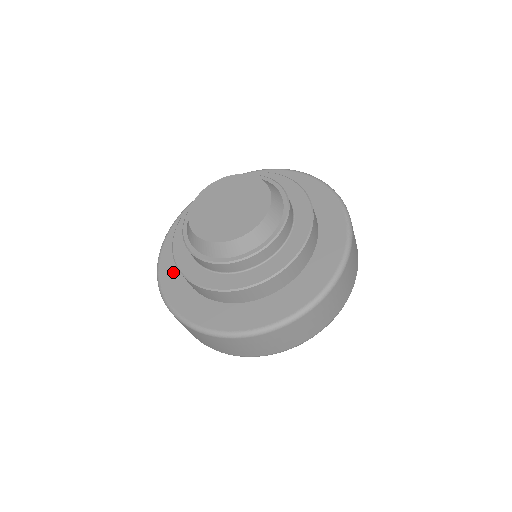
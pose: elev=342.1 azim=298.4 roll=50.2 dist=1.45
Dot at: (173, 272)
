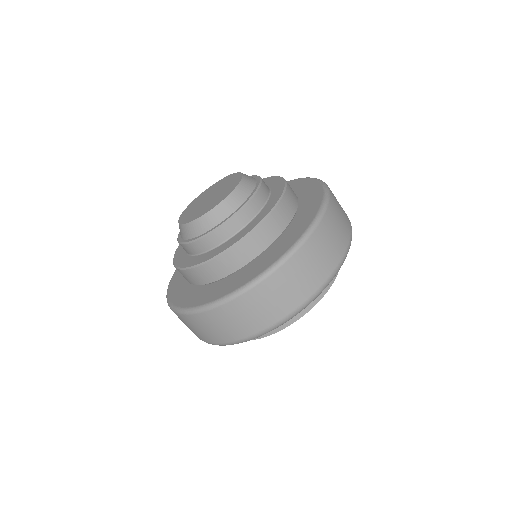
Dot at: (179, 281)
